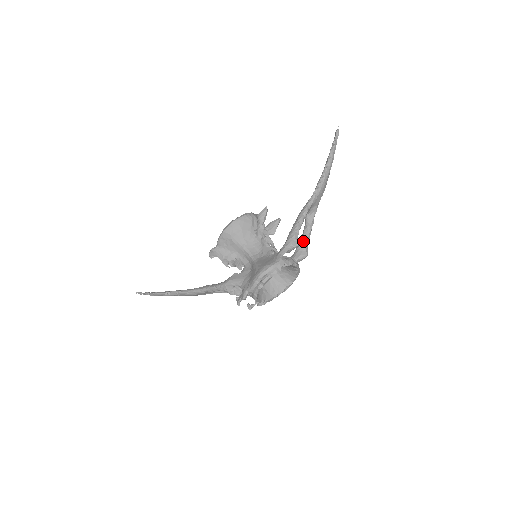
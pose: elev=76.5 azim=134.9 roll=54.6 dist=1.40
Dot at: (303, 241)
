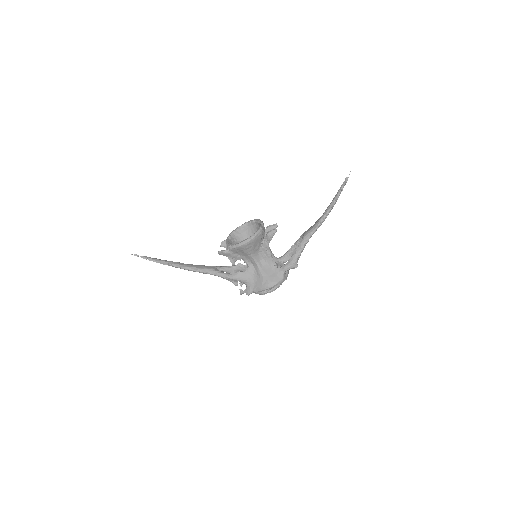
Dot at: (294, 250)
